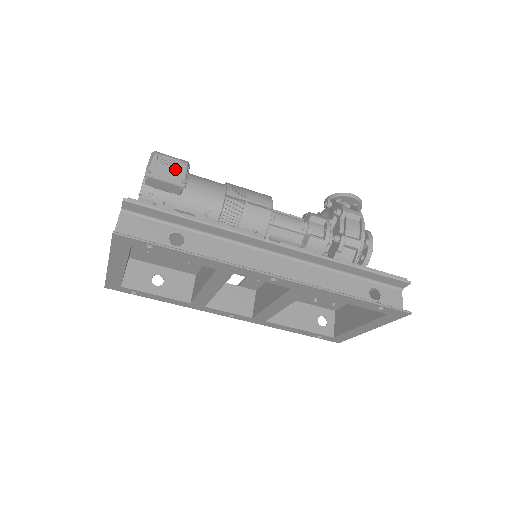
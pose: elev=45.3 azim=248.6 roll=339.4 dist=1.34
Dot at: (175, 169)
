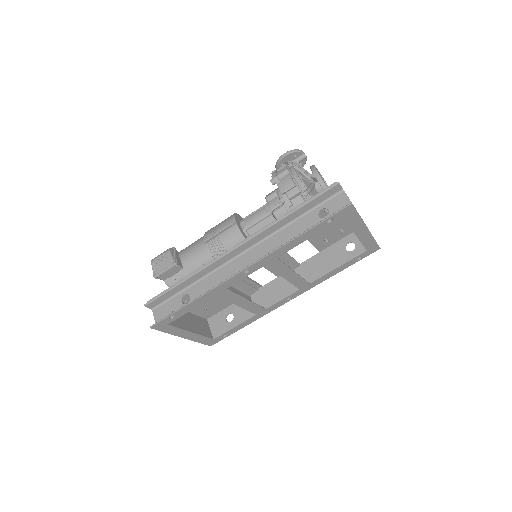
Dot at: (165, 260)
